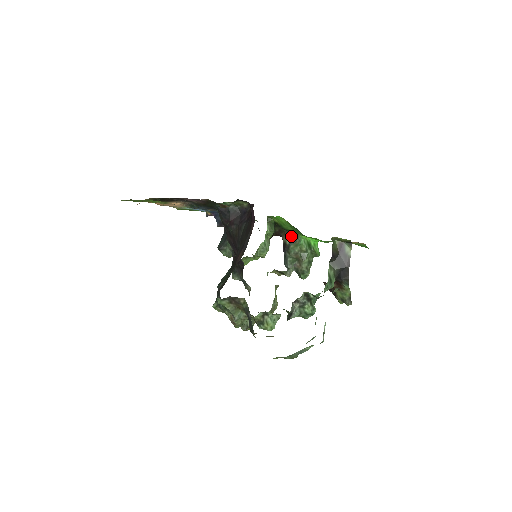
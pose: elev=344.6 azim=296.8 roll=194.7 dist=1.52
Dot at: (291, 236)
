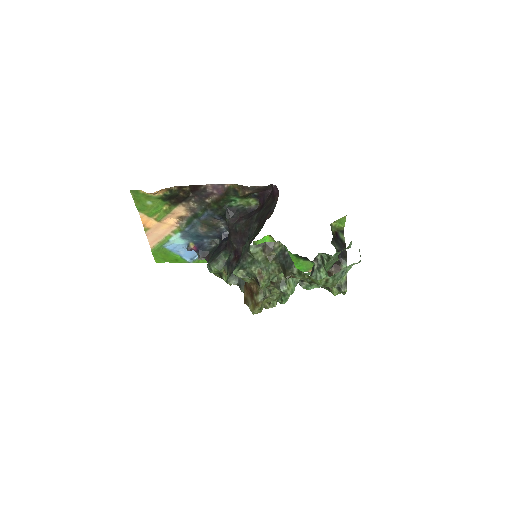
Dot at: occluded
